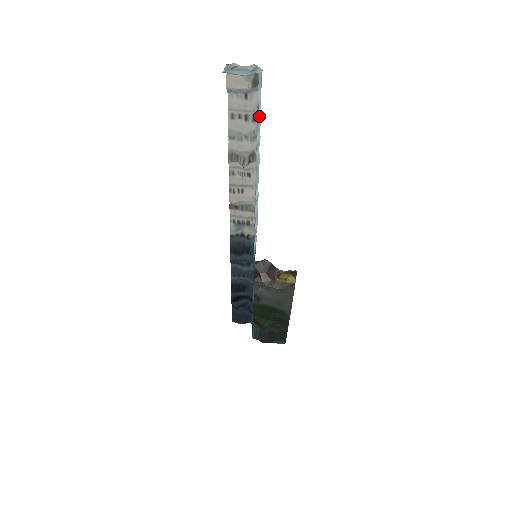
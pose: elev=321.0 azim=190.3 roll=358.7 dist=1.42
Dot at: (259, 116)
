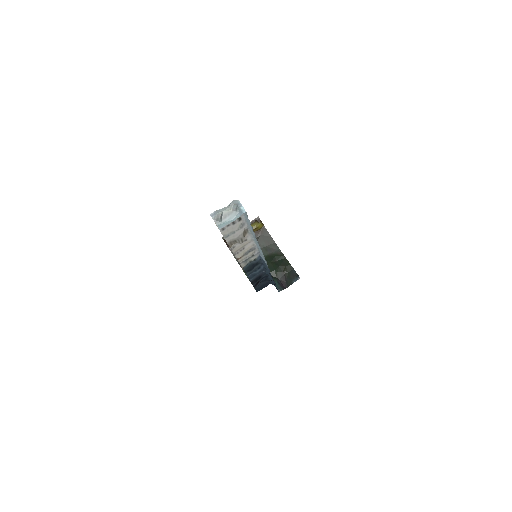
Dot at: occluded
